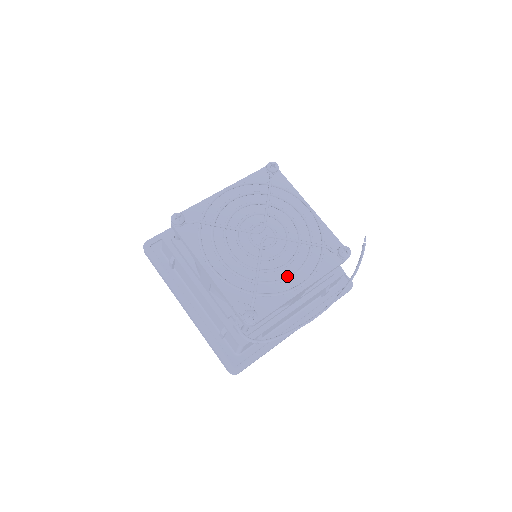
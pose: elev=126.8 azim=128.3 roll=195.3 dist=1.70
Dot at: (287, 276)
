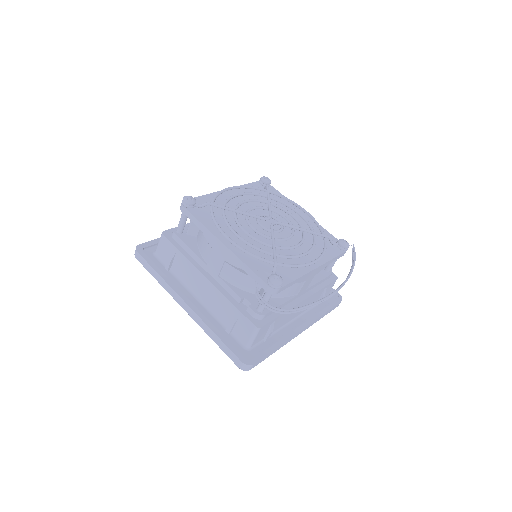
Dot at: occluded
